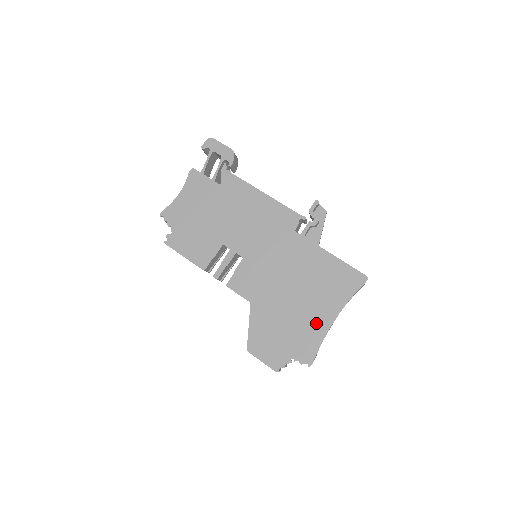
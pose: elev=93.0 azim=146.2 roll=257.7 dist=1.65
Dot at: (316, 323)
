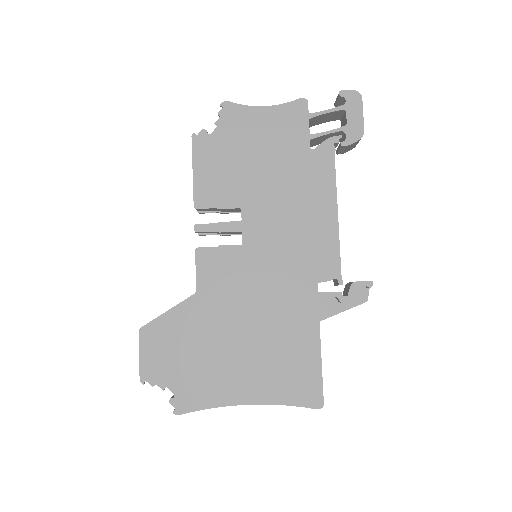
Dot at: (228, 386)
